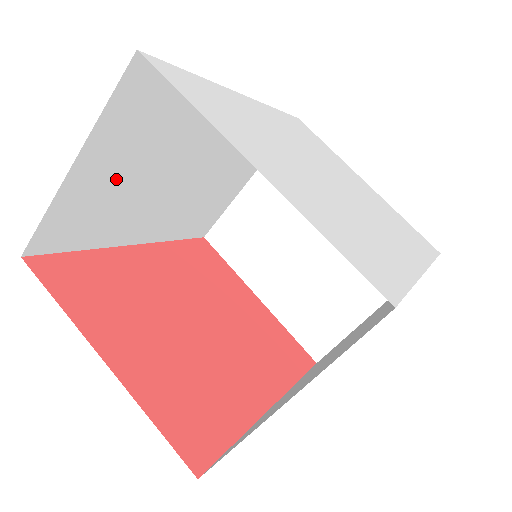
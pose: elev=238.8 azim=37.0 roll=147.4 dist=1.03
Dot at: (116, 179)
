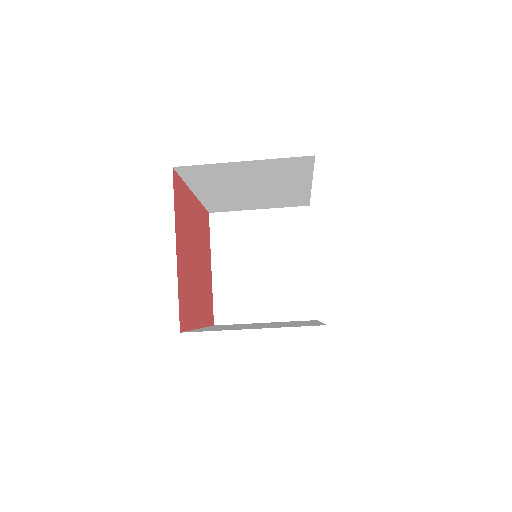
Dot at: (240, 174)
